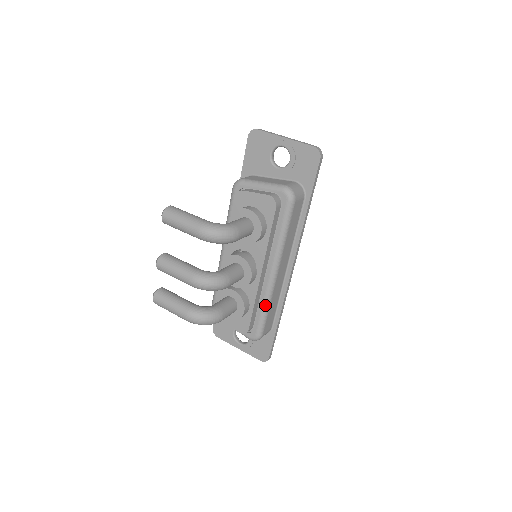
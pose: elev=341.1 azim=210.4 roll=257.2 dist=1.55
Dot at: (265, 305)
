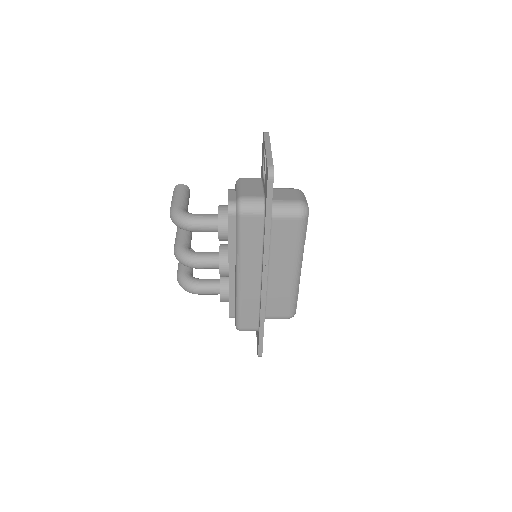
Dot at: (236, 302)
